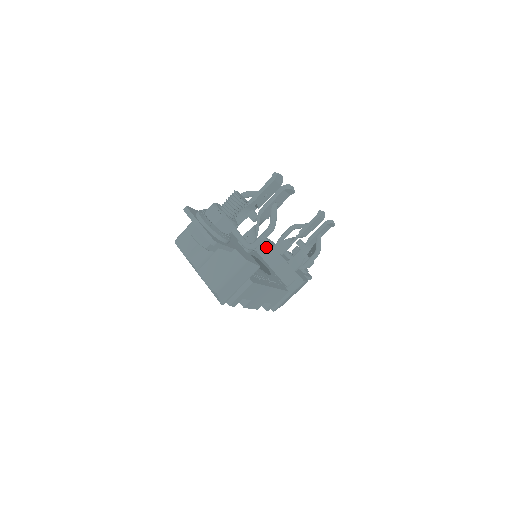
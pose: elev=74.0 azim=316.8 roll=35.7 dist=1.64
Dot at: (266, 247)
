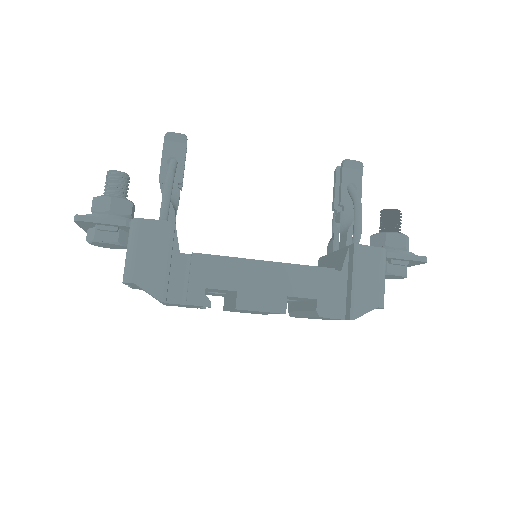
Dot at: (321, 264)
